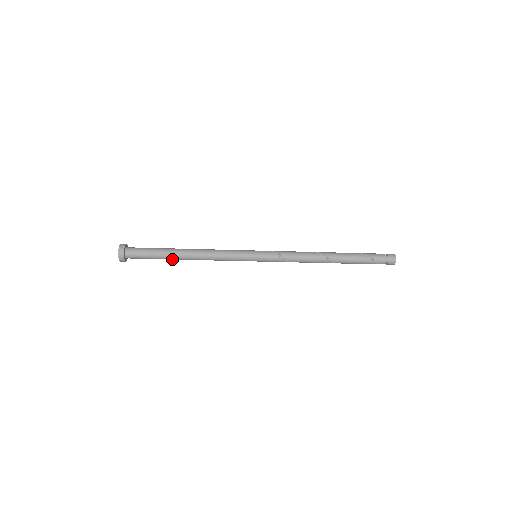
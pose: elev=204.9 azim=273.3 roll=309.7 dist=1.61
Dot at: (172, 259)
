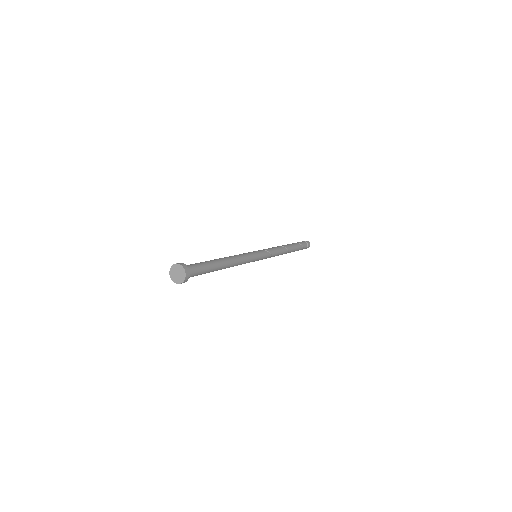
Dot at: (212, 271)
